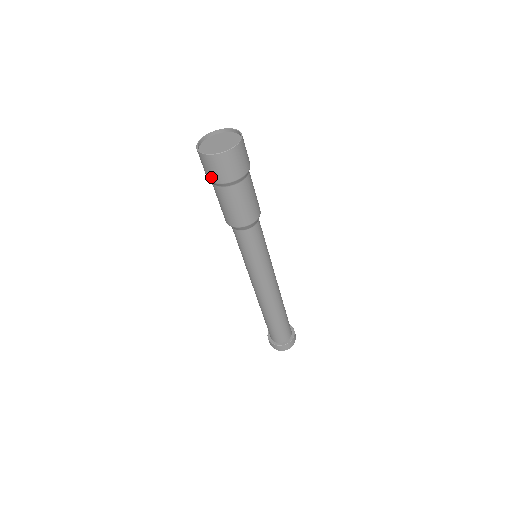
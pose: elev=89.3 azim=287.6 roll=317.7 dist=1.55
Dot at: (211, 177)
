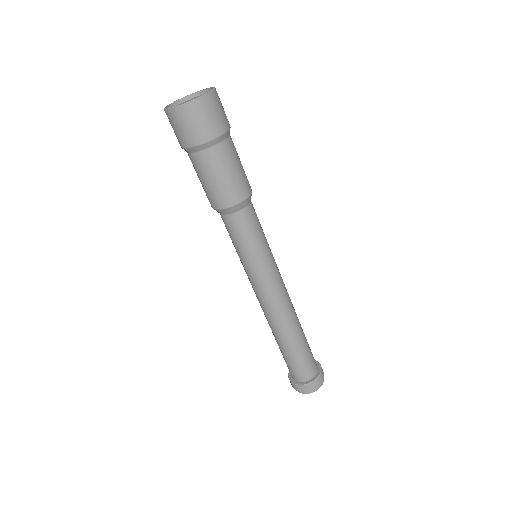
Dot at: (189, 139)
